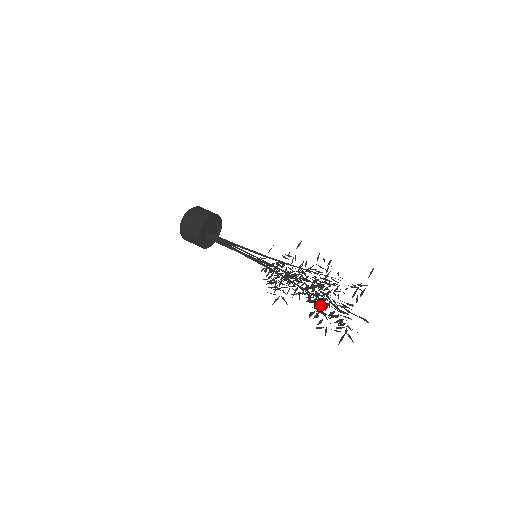
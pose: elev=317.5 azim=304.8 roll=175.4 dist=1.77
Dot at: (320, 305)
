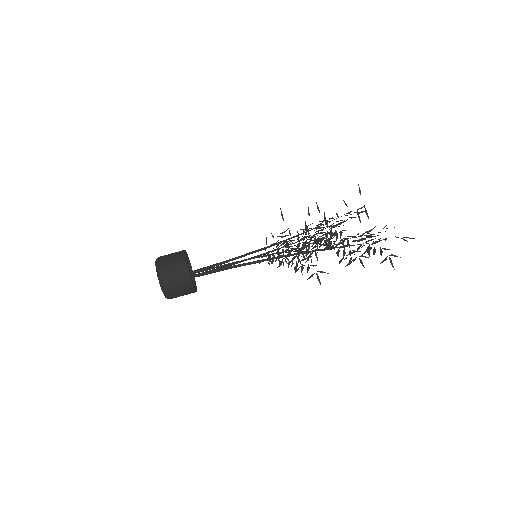
Dot at: (344, 249)
